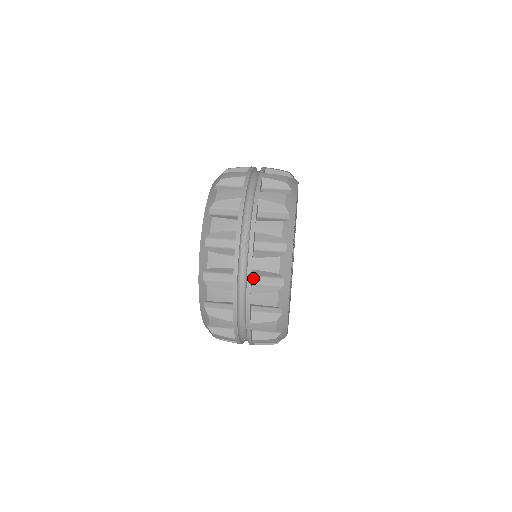
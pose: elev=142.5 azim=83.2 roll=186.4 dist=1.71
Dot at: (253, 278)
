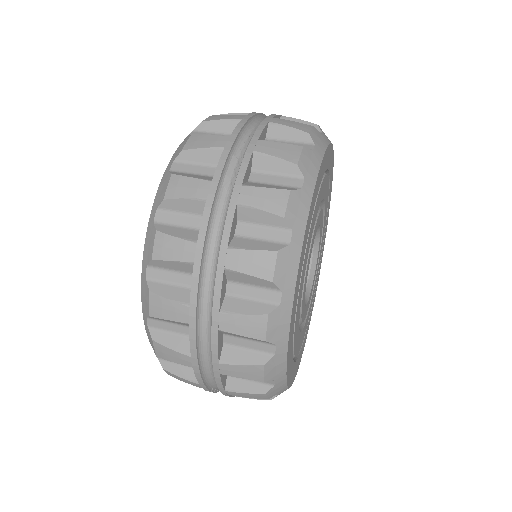
Dot at: (238, 226)
